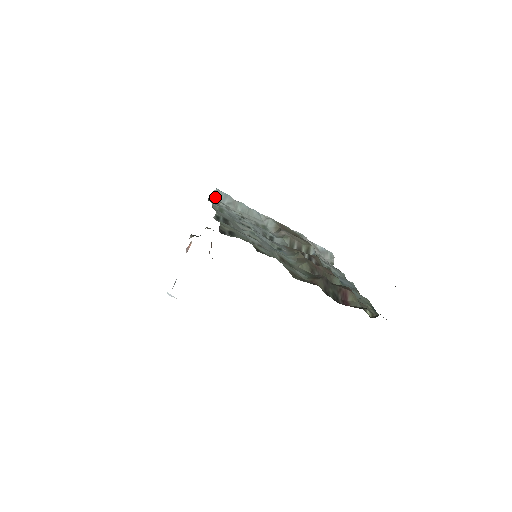
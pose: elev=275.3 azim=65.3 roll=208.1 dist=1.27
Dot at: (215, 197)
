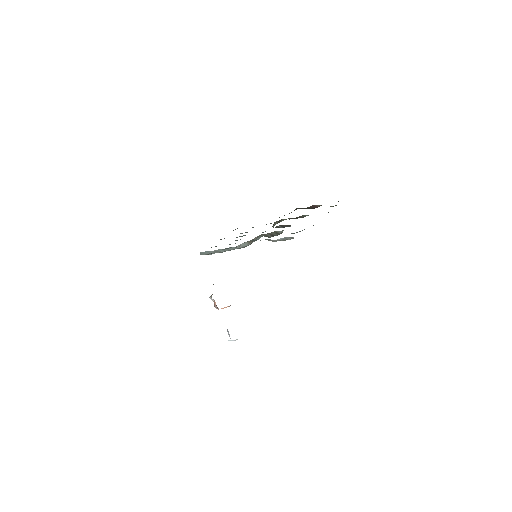
Dot at: occluded
